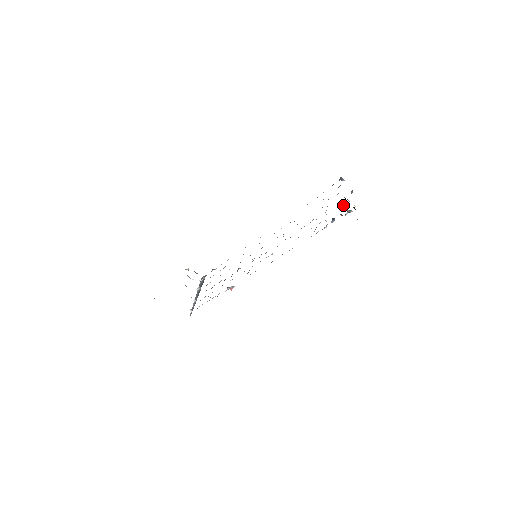
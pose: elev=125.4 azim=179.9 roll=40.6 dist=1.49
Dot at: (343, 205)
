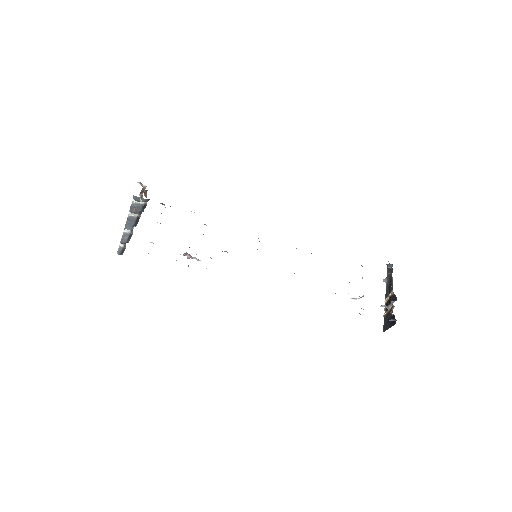
Dot at: (392, 301)
